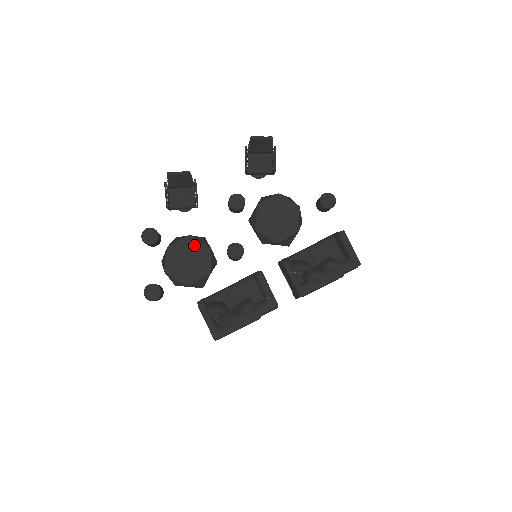
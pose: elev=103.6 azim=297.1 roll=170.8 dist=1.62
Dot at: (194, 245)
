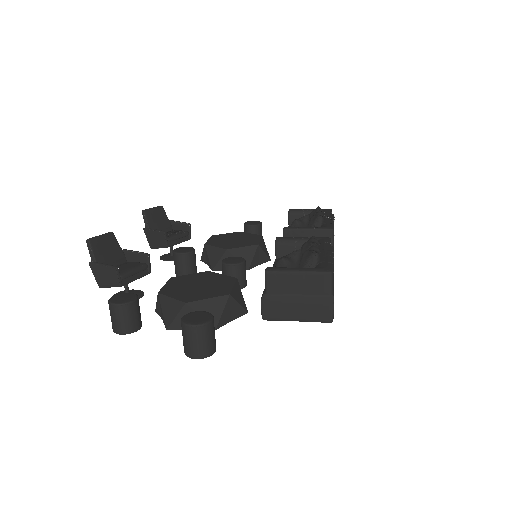
Dot at: (186, 278)
